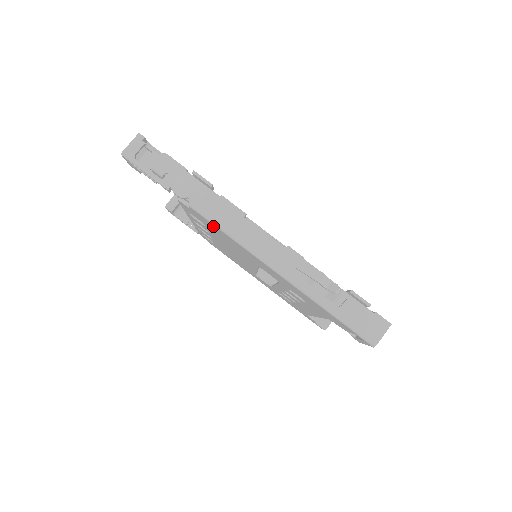
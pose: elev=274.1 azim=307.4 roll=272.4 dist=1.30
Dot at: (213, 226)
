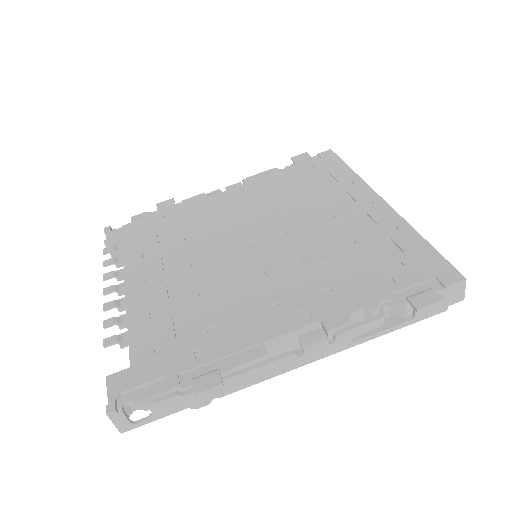
Dot at: occluded
